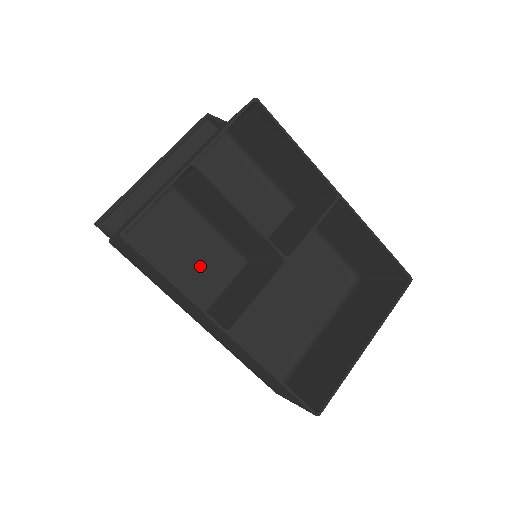
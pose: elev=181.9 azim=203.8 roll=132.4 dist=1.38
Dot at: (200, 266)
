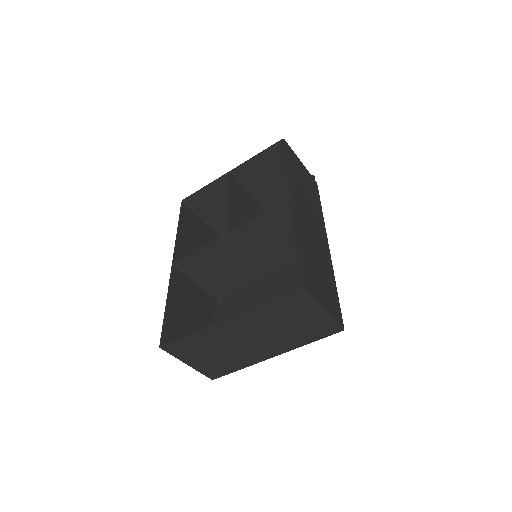
Dot at: occluded
